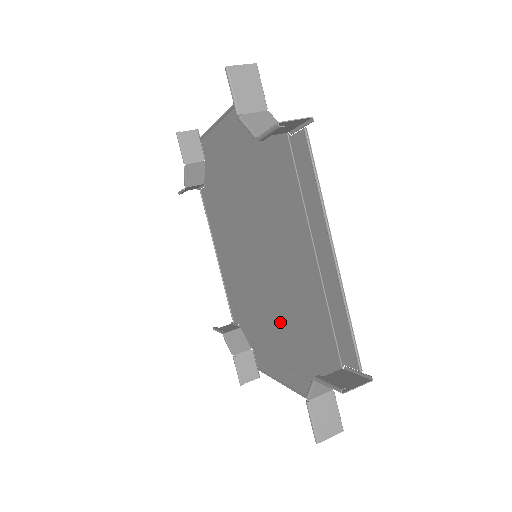
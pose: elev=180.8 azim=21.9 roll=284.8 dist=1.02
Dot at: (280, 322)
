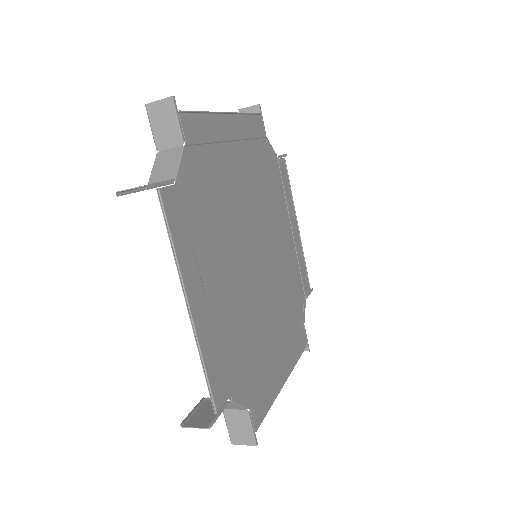
Dot at: (265, 324)
